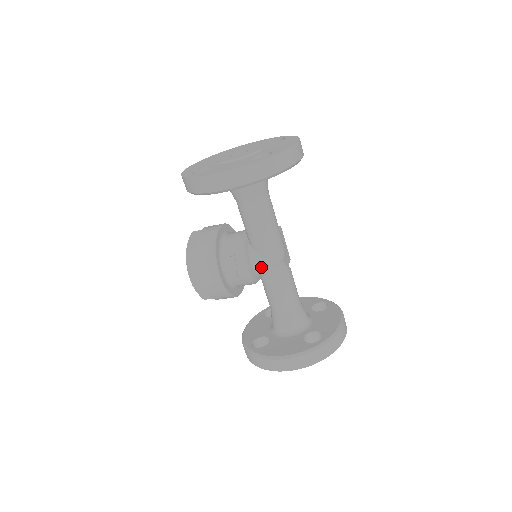
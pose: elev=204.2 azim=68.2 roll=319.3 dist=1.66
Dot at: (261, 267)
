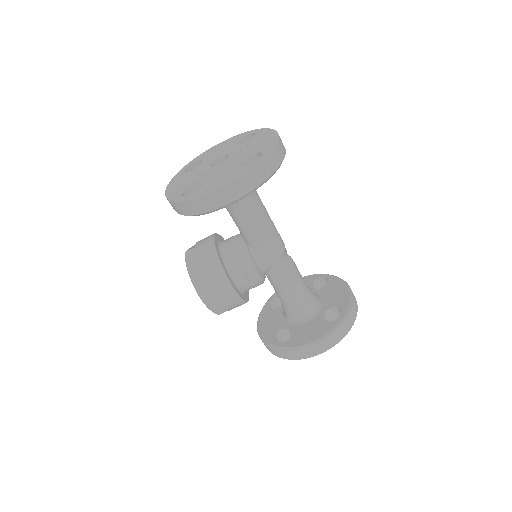
Dot at: (267, 265)
